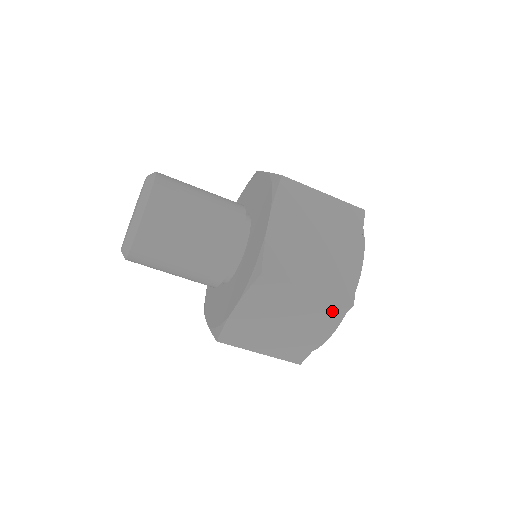
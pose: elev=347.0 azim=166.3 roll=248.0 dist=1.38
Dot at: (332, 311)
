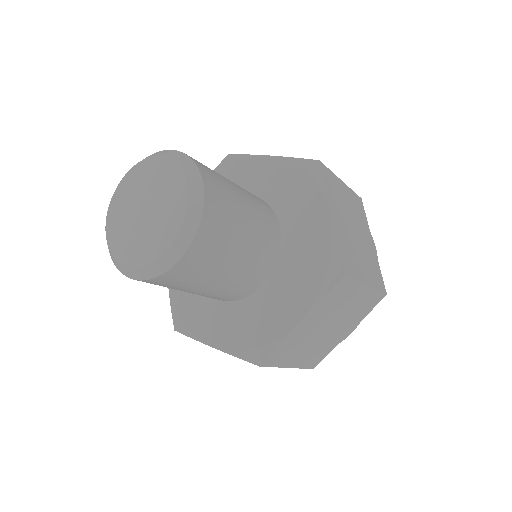
Dot at: (370, 304)
